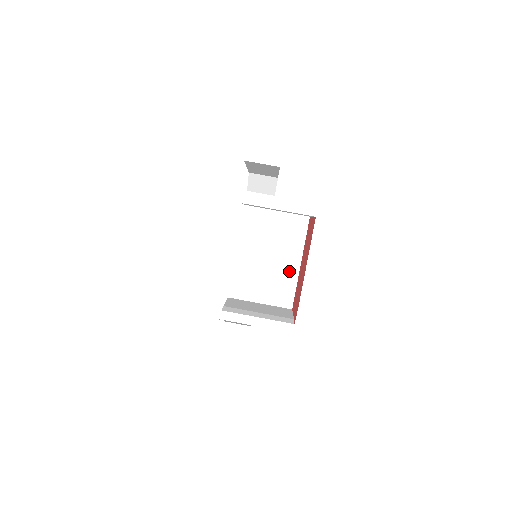
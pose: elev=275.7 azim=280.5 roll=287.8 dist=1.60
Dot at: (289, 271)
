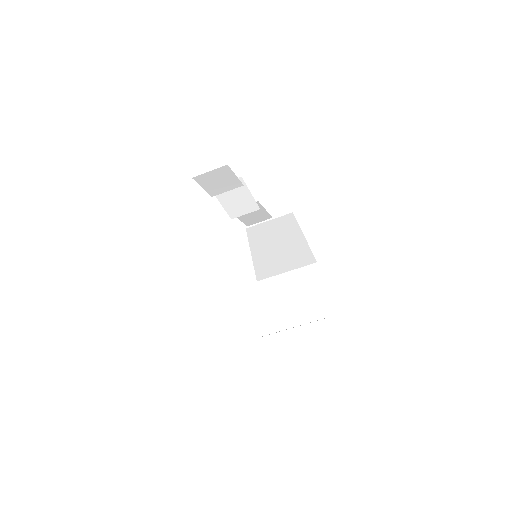
Dot at: (297, 249)
